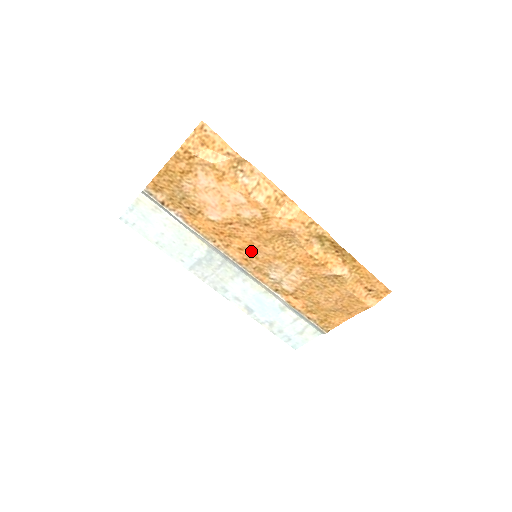
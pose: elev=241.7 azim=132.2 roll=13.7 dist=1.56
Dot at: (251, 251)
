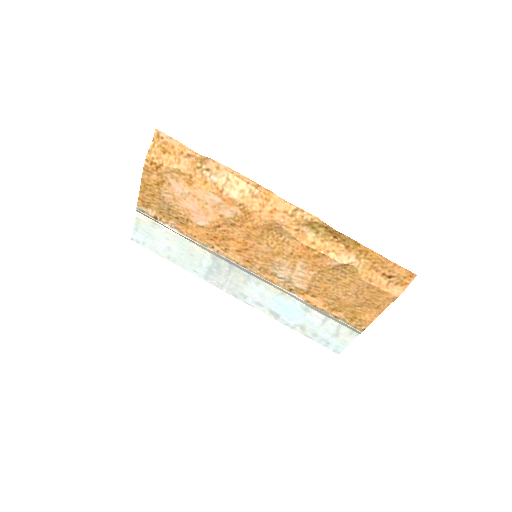
Dot at: (249, 251)
